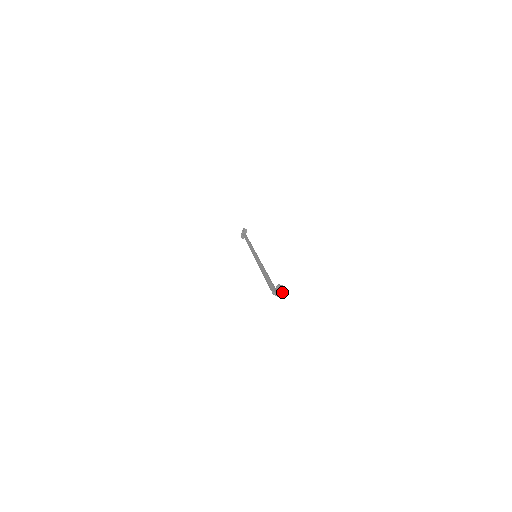
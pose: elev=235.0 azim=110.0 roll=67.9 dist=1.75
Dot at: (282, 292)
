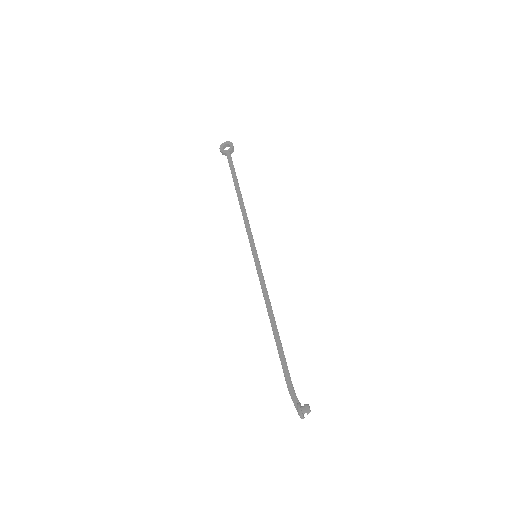
Dot at: (302, 407)
